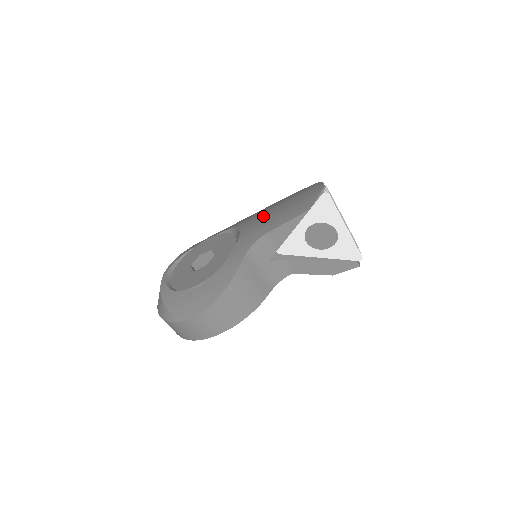
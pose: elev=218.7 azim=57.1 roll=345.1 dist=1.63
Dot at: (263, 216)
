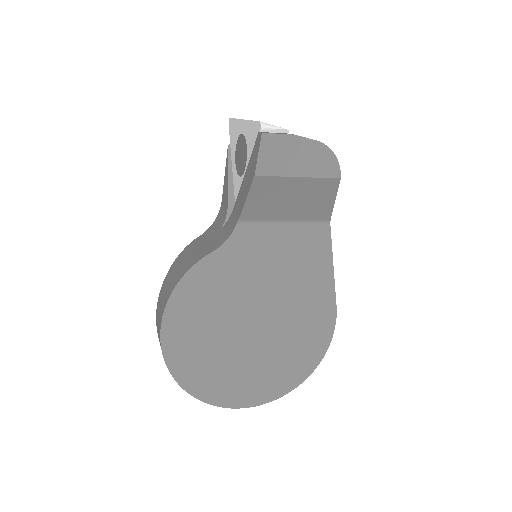
Dot at: occluded
